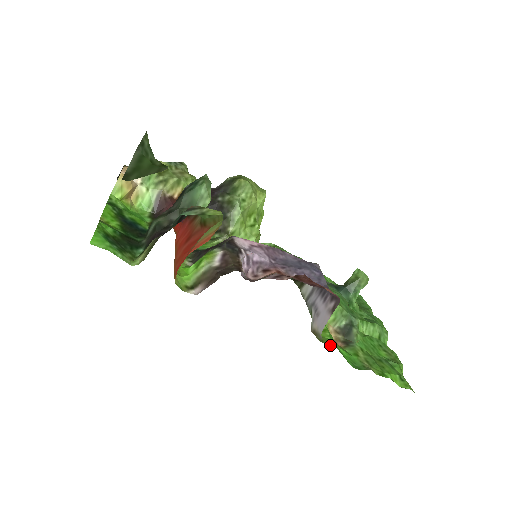
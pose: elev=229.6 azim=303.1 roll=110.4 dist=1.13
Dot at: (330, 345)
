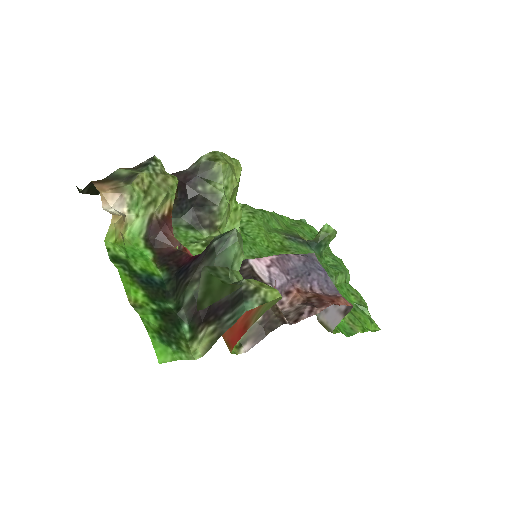
Dot at: occluded
